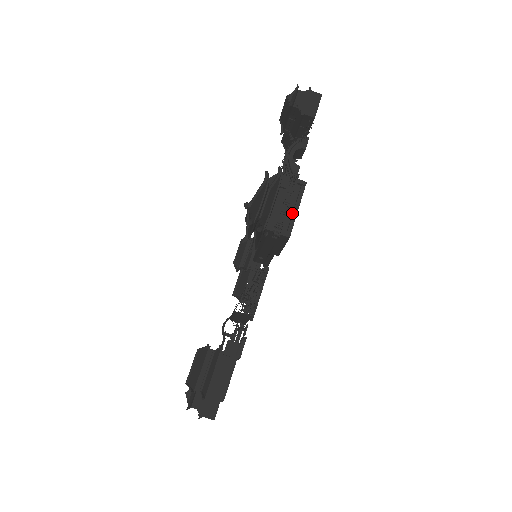
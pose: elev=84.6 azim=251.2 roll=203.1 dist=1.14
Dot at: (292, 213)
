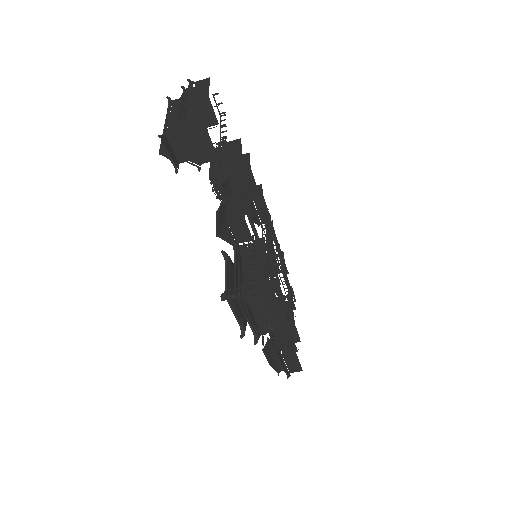
Dot at: (275, 313)
